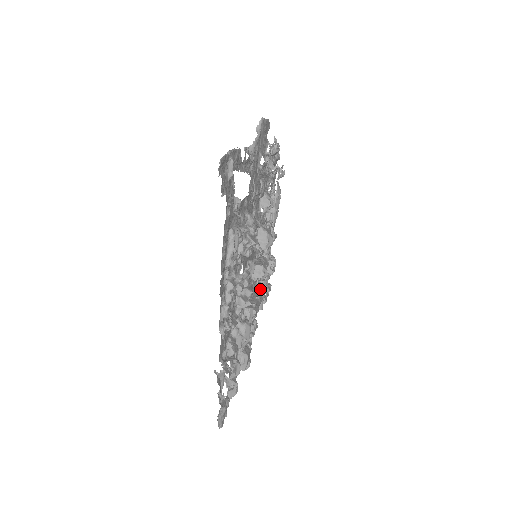
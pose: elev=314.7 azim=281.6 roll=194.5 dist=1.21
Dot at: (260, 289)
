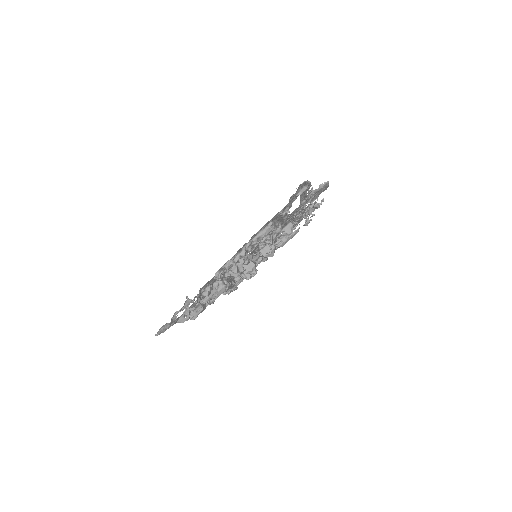
Dot at: (236, 280)
